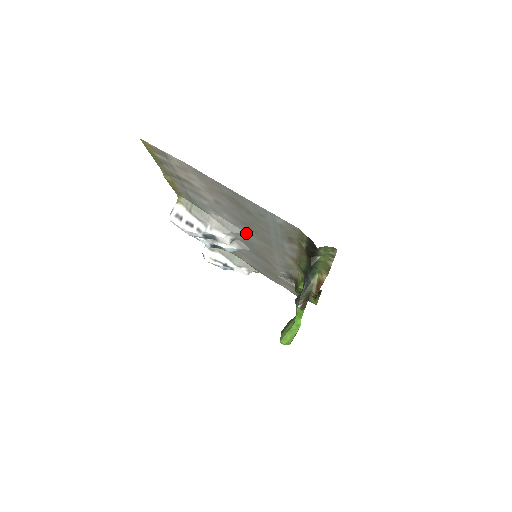
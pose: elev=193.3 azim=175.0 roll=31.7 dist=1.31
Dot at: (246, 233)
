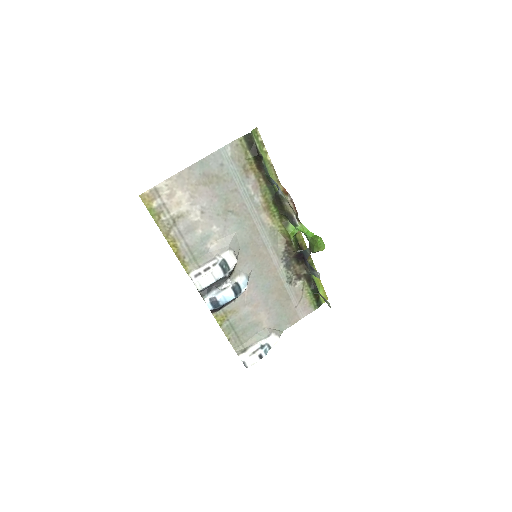
Dot at: (234, 233)
